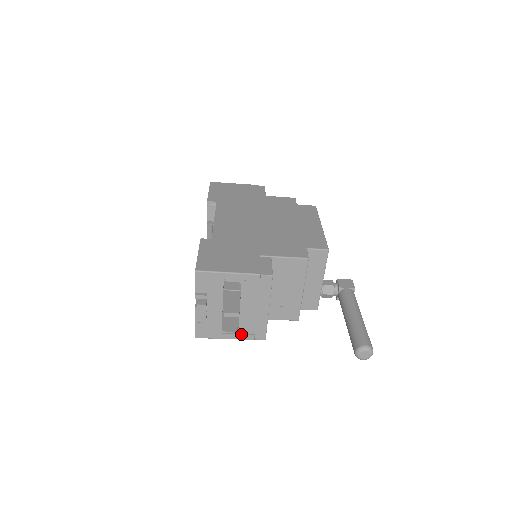
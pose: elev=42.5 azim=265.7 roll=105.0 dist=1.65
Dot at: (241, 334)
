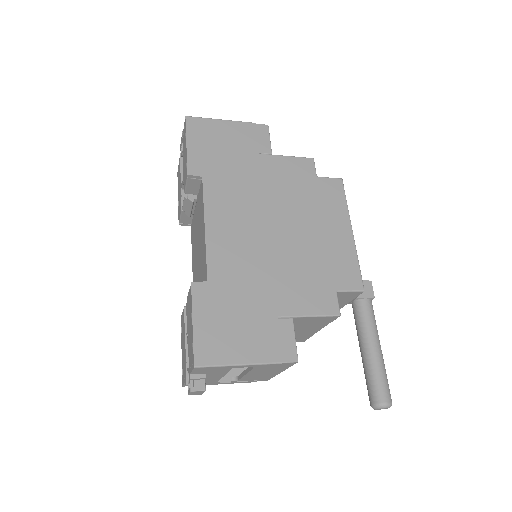
Dot at: (240, 382)
